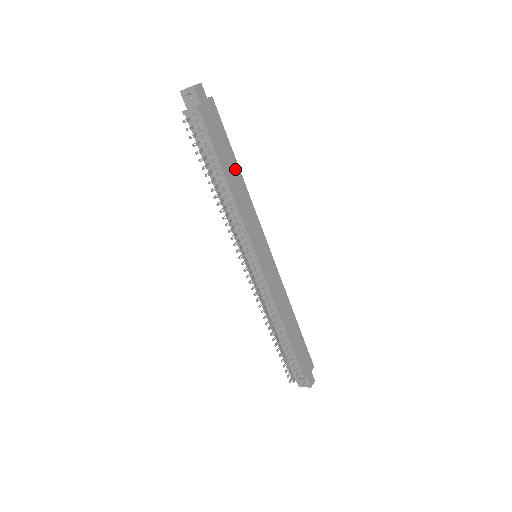
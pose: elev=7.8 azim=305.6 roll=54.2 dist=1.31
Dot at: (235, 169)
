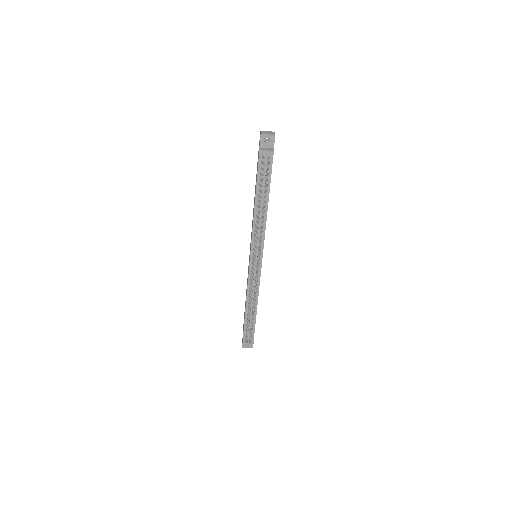
Dot at: occluded
